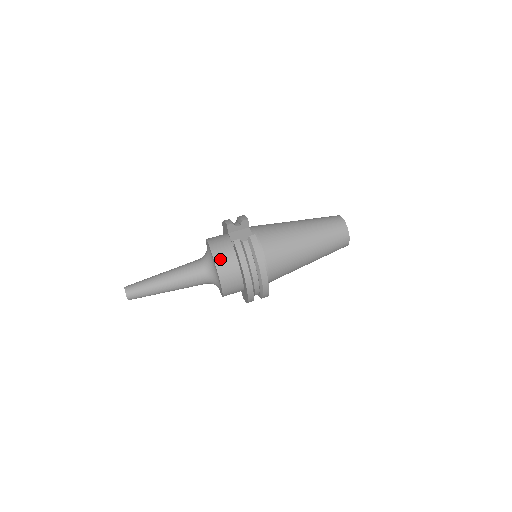
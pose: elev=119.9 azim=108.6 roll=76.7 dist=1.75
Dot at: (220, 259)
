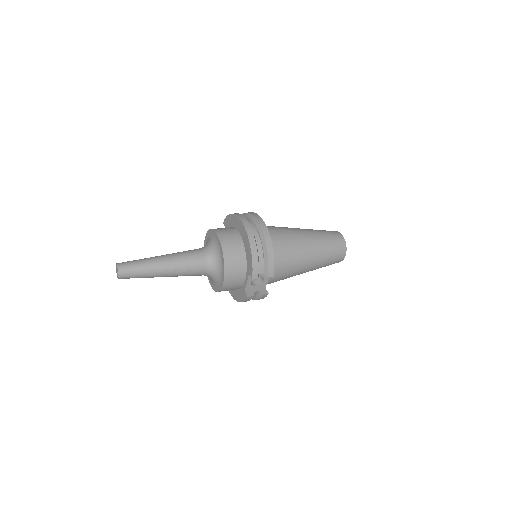
Dot at: occluded
